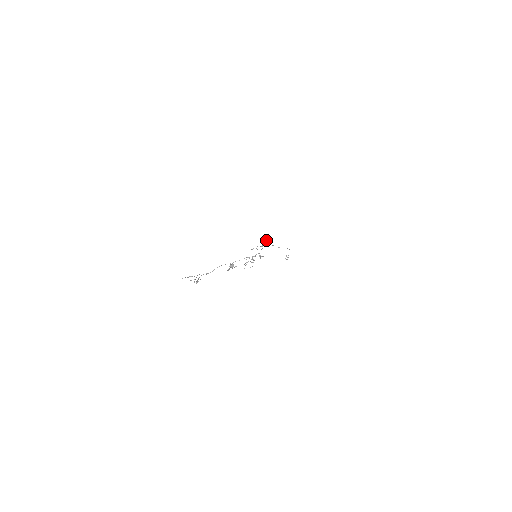
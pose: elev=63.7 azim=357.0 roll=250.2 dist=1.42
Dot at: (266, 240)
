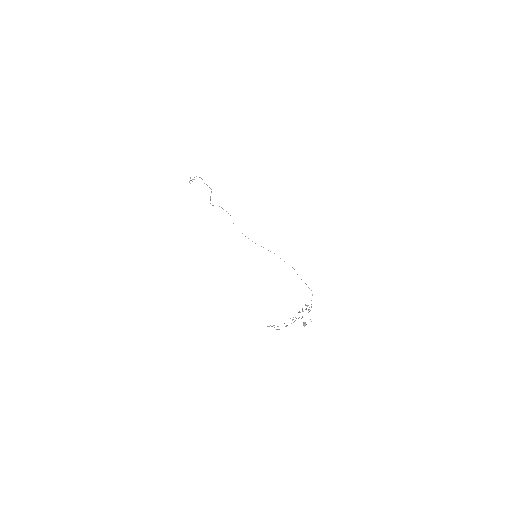
Dot at: occluded
